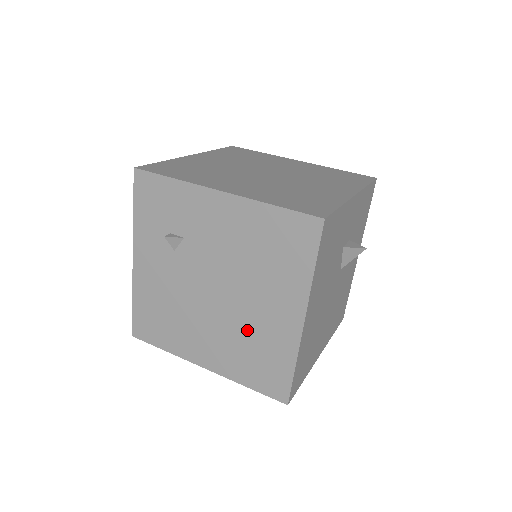
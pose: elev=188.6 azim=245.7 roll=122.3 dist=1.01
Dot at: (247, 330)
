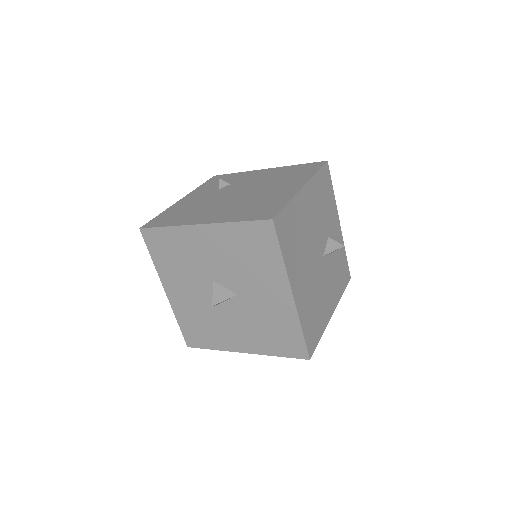
Dot at: (255, 199)
